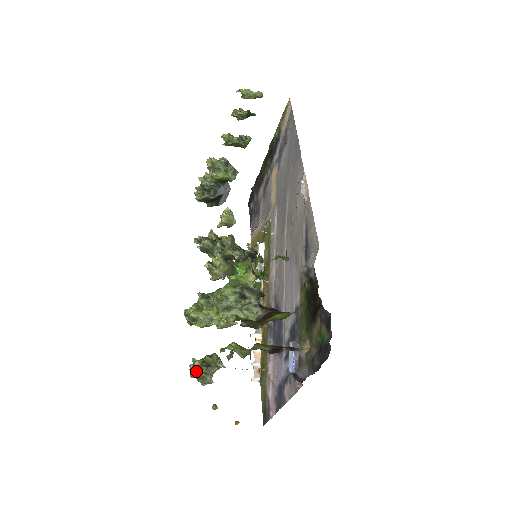
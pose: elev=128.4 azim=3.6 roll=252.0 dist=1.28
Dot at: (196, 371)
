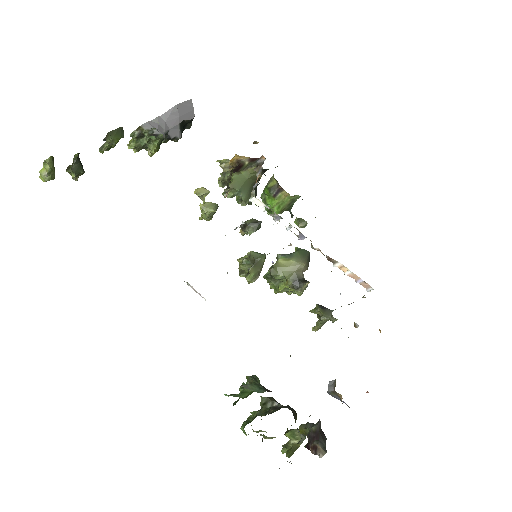
Dot at: (318, 327)
